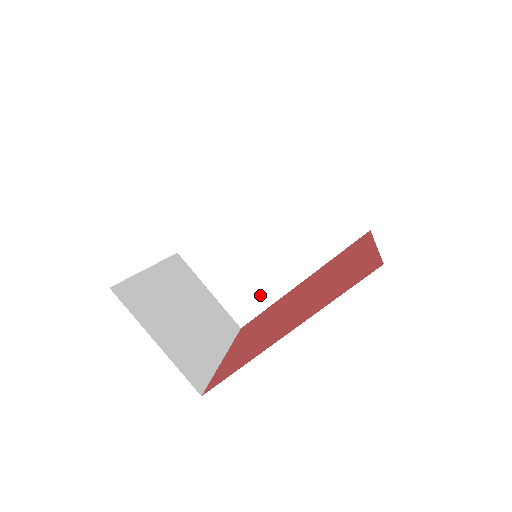
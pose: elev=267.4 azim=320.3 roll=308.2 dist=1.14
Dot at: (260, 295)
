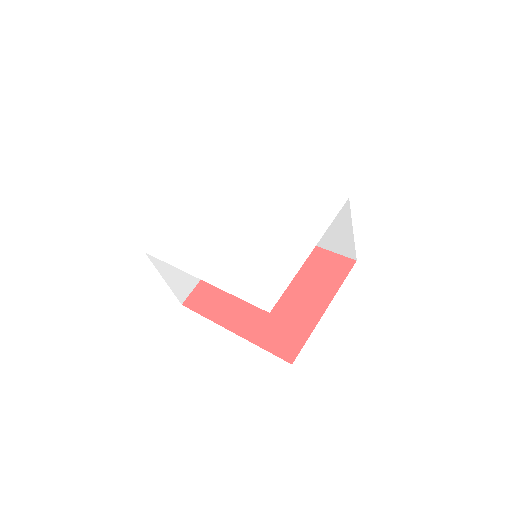
Dot at: occluded
